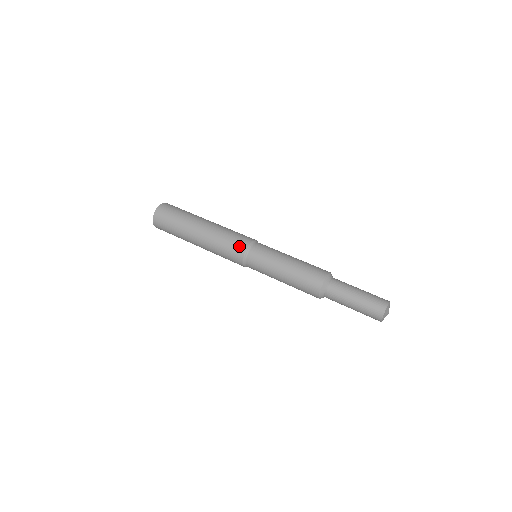
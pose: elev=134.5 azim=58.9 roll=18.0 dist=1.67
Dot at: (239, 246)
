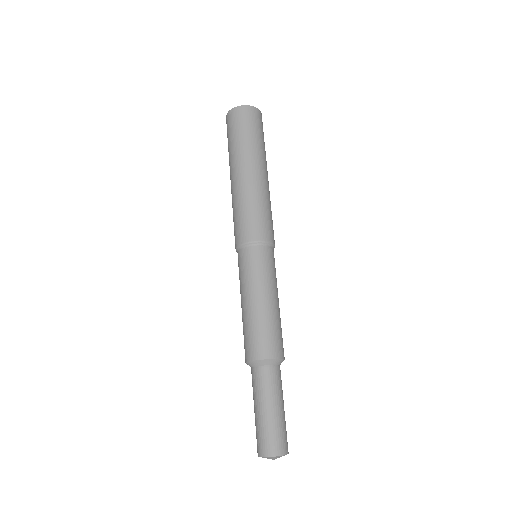
Dot at: (248, 231)
